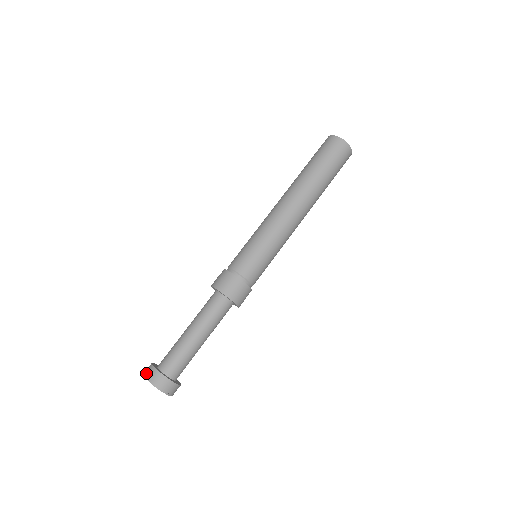
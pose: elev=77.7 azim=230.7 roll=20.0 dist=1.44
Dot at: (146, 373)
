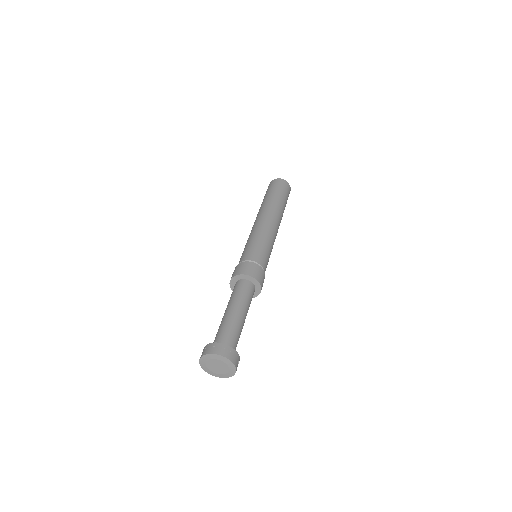
Dot at: (201, 355)
